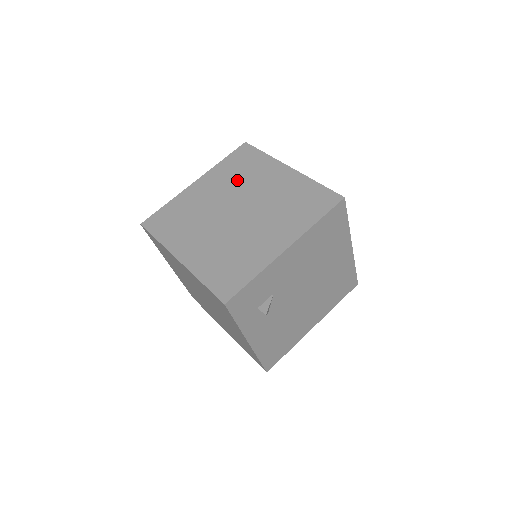
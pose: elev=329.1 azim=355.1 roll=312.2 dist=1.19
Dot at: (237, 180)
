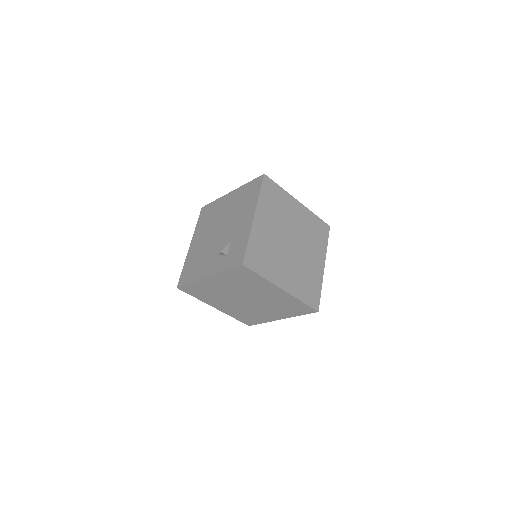
Dot at: (279, 214)
